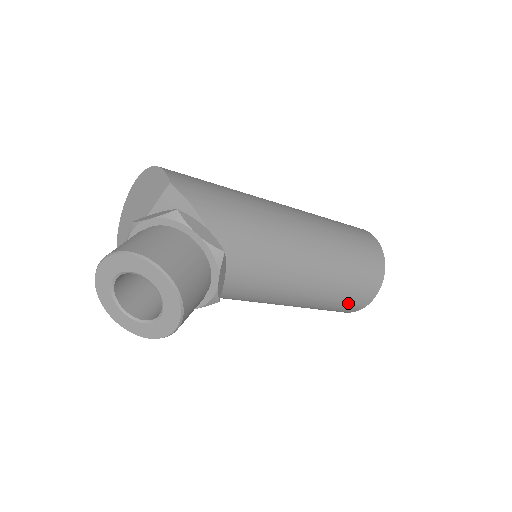
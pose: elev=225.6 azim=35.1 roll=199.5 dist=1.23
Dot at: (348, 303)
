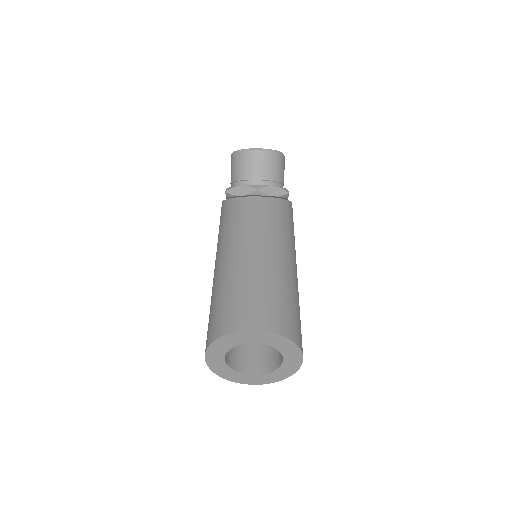
Dot at: (256, 304)
